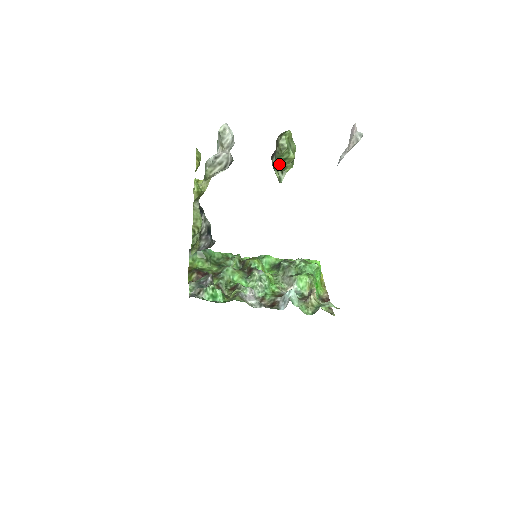
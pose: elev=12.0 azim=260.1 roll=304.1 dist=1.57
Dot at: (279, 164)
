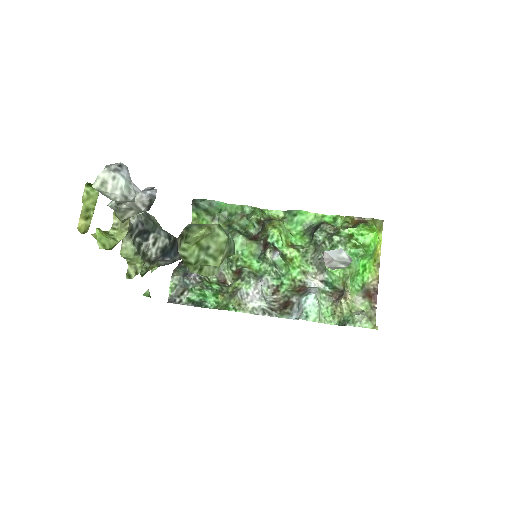
Dot at: occluded
